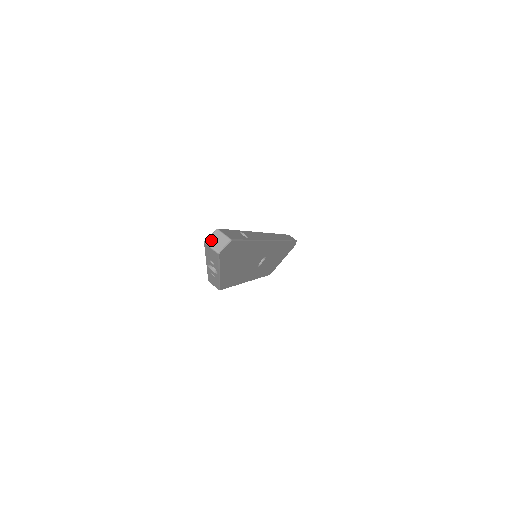
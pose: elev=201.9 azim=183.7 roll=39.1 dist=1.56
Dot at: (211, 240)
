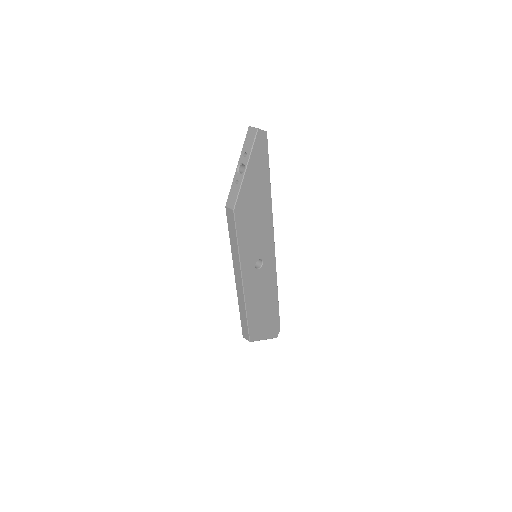
Dot at: occluded
